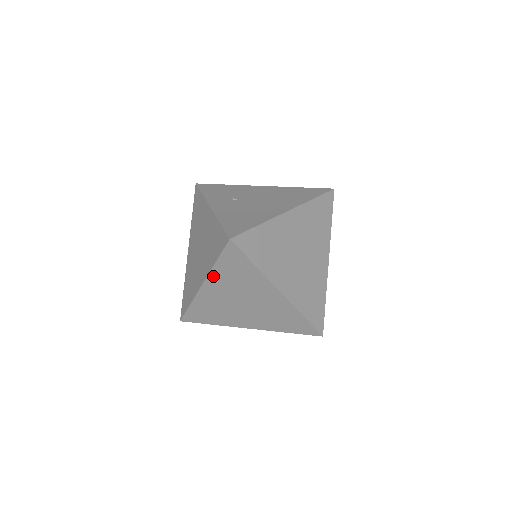
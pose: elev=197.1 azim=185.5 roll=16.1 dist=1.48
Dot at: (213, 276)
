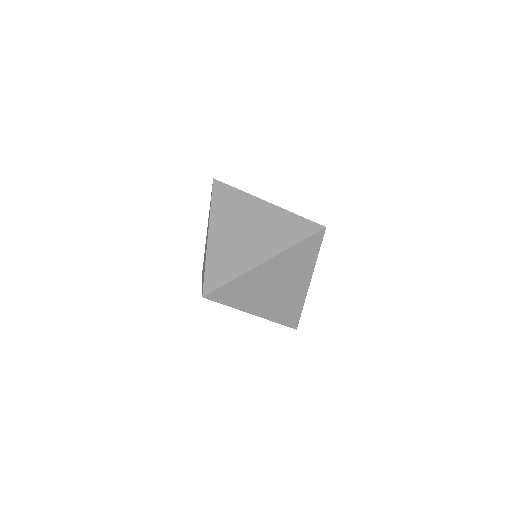
Dot at: (283, 255)
